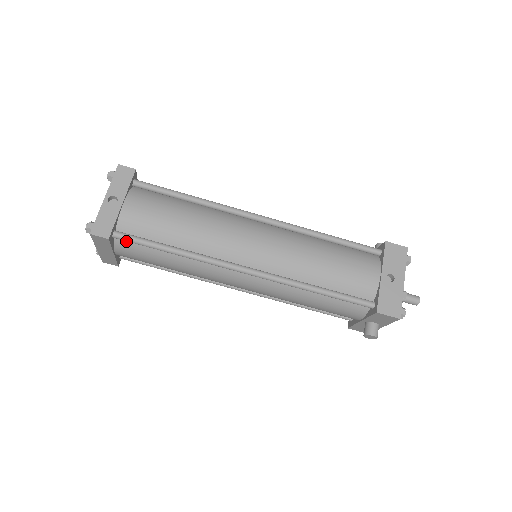
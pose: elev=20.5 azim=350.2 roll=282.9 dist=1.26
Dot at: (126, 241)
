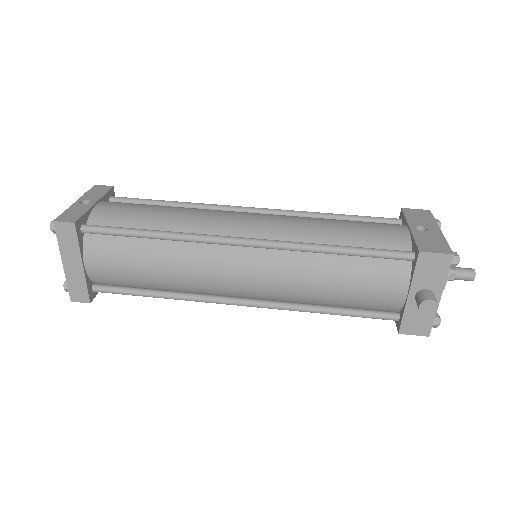
Dot at: (97, 238)
